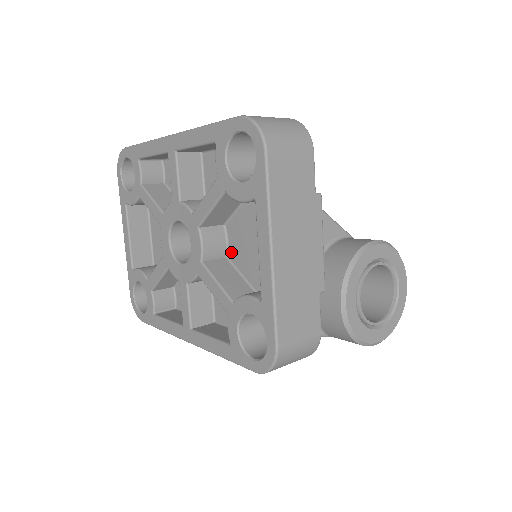
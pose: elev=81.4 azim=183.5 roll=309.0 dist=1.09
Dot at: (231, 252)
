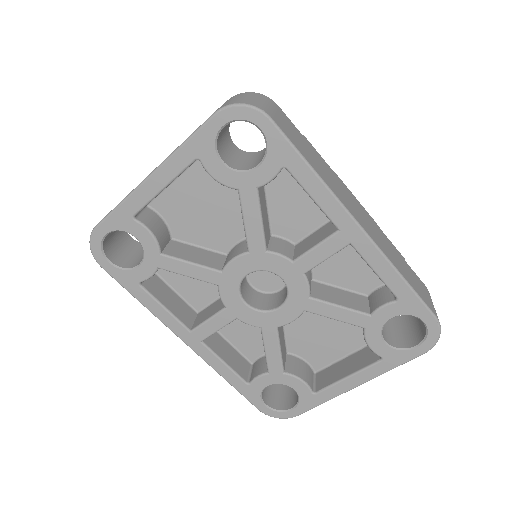
Dot at: occluded
